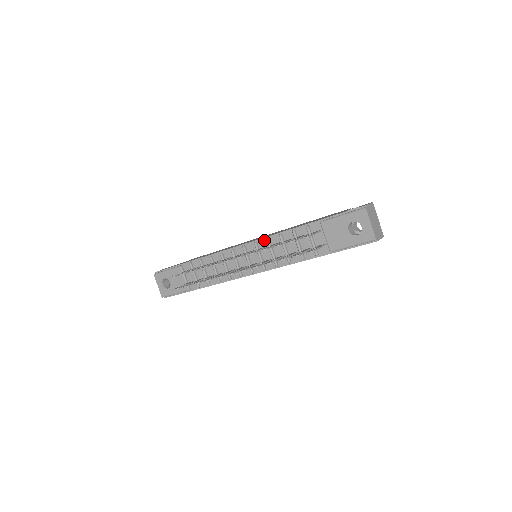
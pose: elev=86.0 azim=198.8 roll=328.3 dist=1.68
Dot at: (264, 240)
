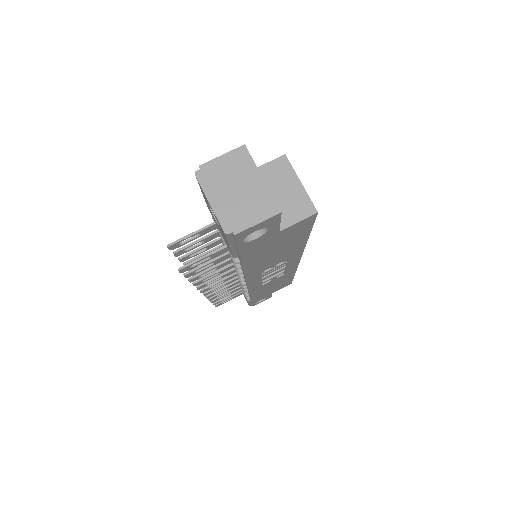
Dot at: occluded
